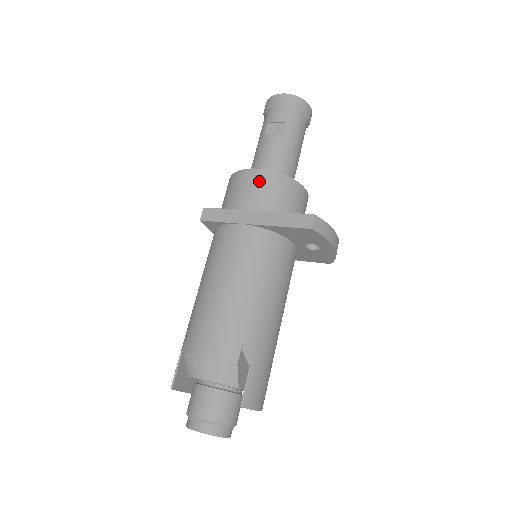
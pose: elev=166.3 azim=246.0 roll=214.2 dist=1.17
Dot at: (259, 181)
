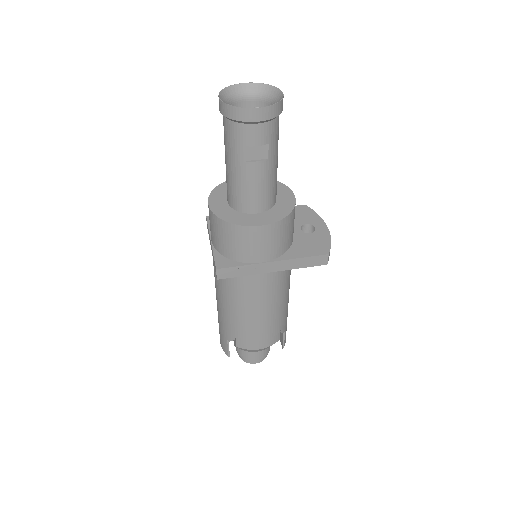
Dot at: (268, 236)
